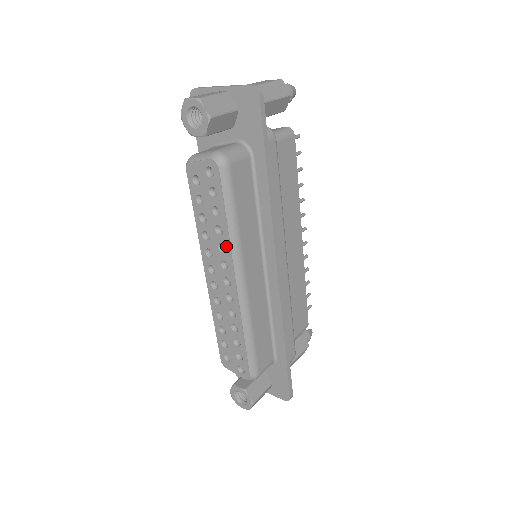
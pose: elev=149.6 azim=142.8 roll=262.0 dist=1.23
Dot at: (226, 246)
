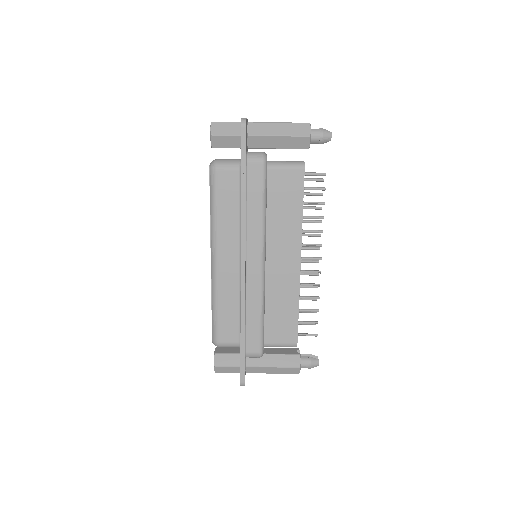
Dot at: (211, 229)
